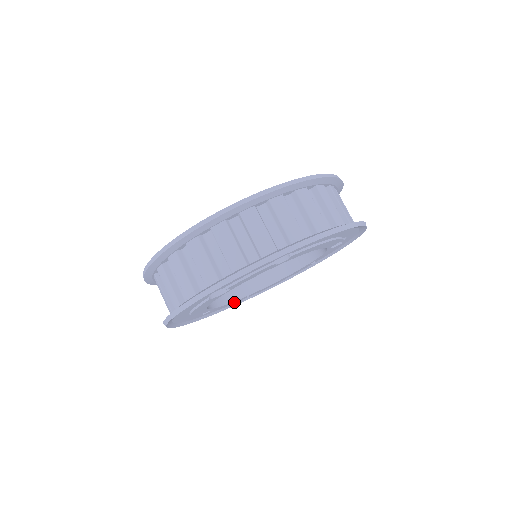
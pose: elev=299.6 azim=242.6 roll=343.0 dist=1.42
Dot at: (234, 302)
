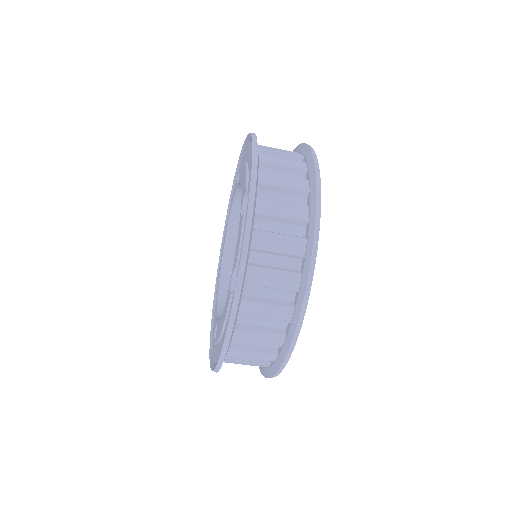
Dot at: occluded
